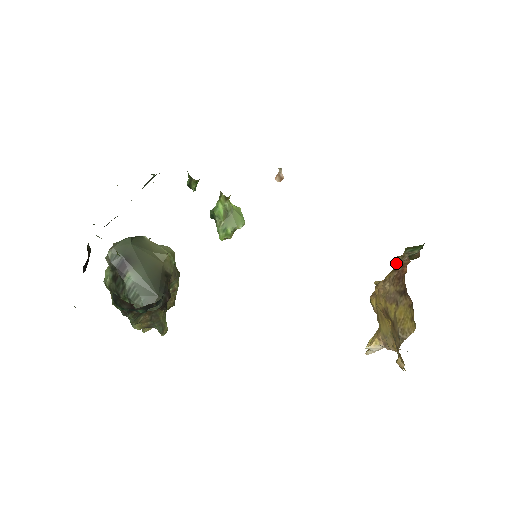
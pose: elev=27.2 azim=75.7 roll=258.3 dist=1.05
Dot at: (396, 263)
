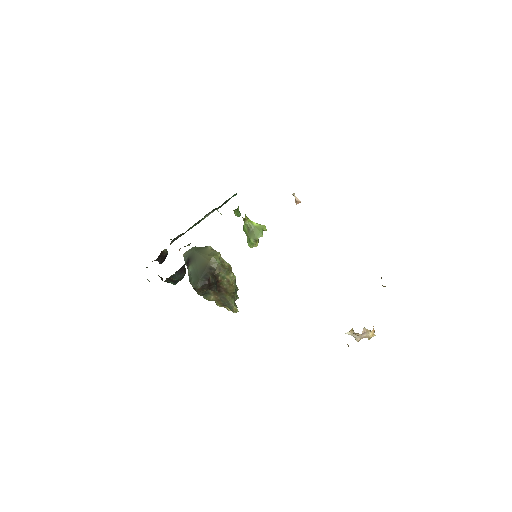
Dot at: occluded
